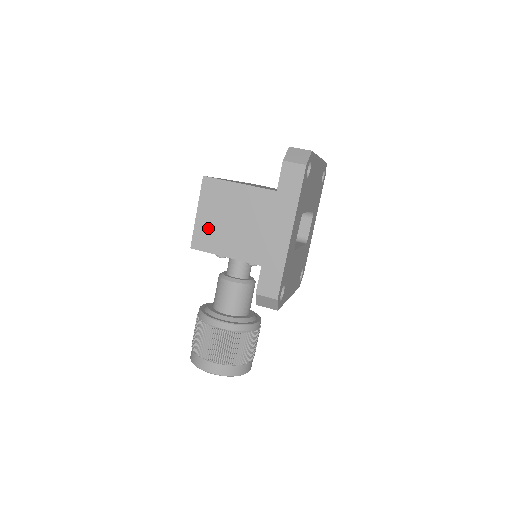
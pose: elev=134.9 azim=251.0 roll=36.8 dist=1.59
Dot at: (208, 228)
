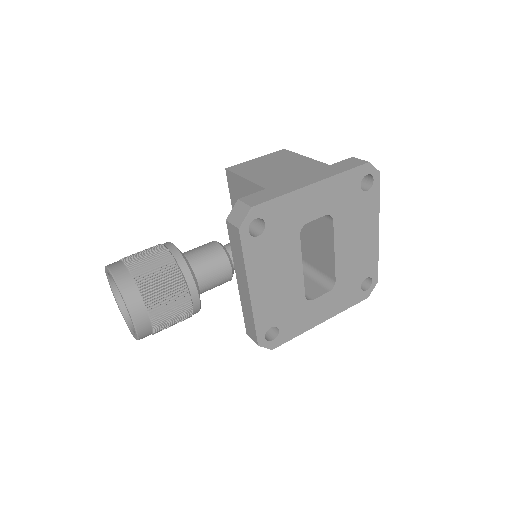
Dot at: (253, 165)
